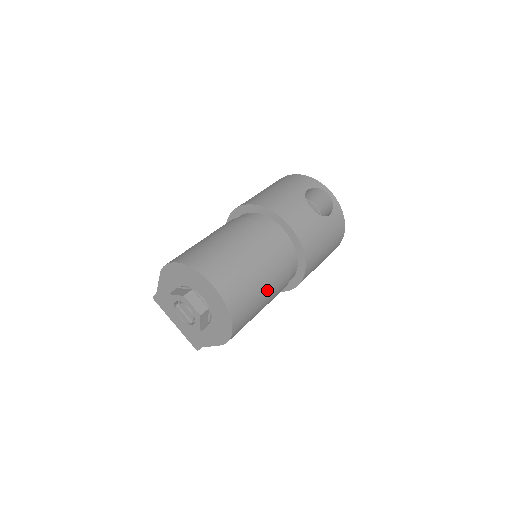
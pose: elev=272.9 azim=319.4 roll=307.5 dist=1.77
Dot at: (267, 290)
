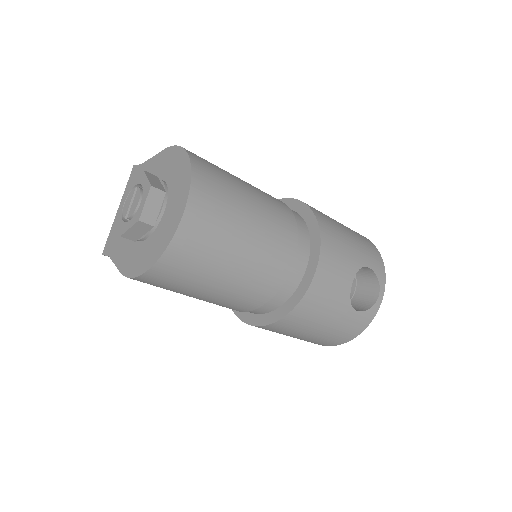
Dot at: (223, 287)
